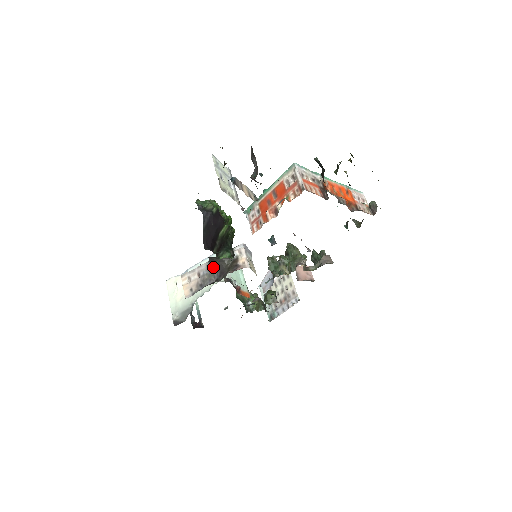
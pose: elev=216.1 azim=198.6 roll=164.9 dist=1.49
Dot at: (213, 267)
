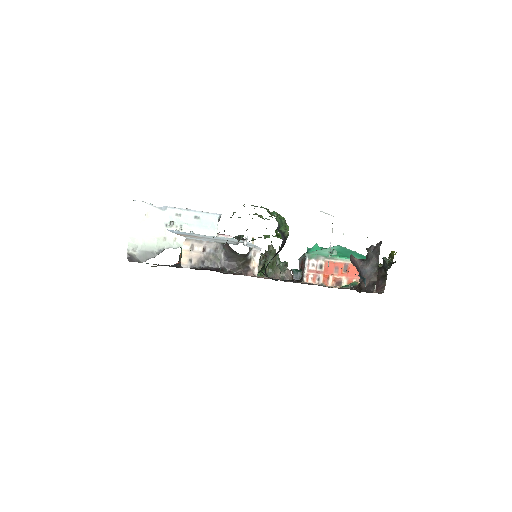
Dot at: (224, 253)
